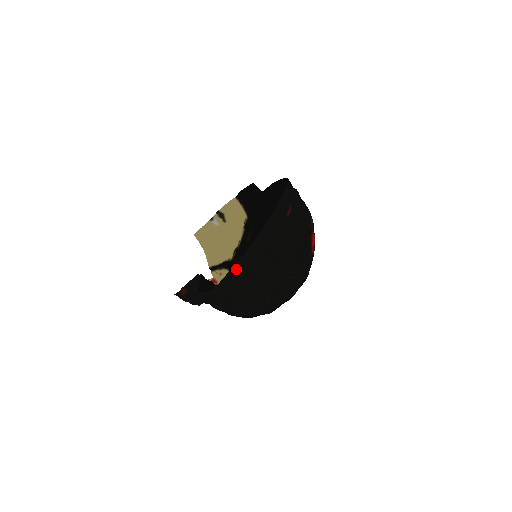
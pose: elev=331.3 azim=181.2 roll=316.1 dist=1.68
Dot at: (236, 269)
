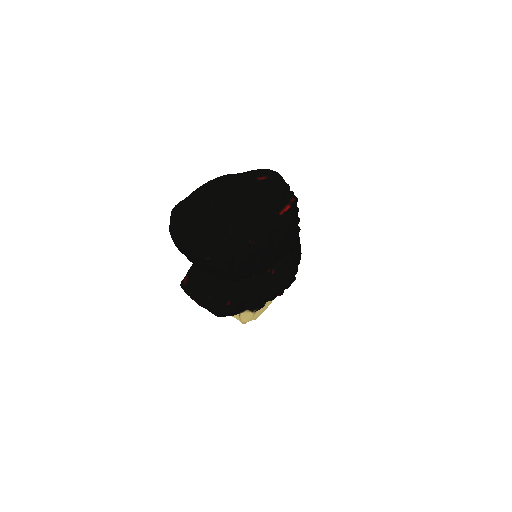
Dot at: (190, 195)
